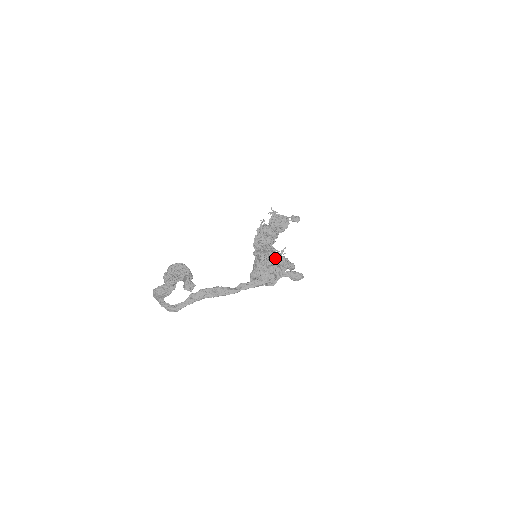
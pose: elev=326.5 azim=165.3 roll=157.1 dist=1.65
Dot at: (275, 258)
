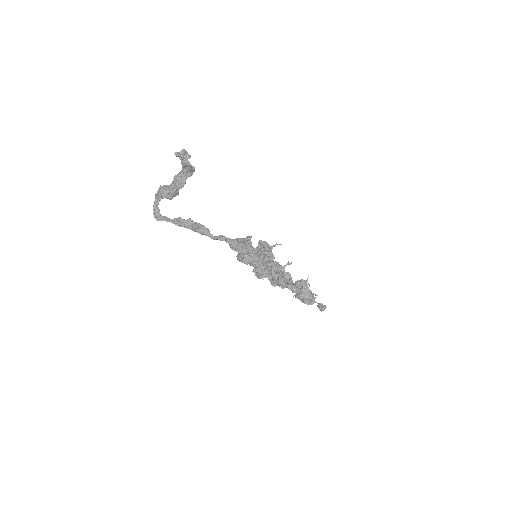
Dot at: (266, 246)
